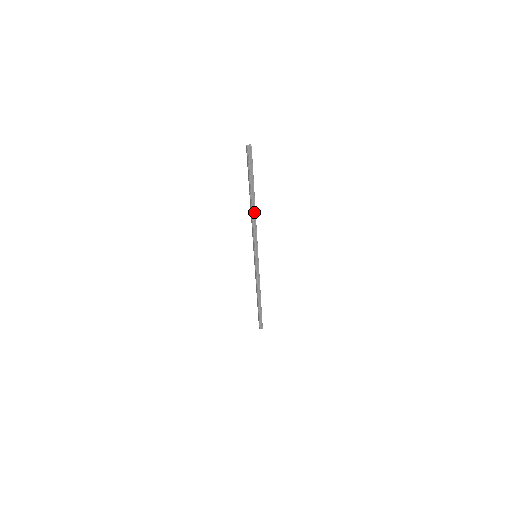
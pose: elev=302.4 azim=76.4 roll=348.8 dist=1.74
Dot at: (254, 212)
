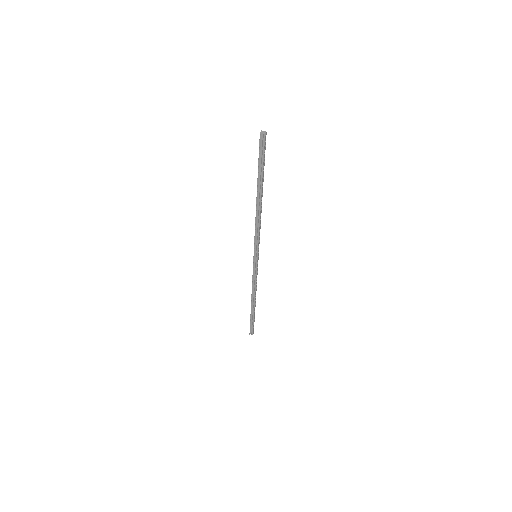
Dot at: (259, 208)
